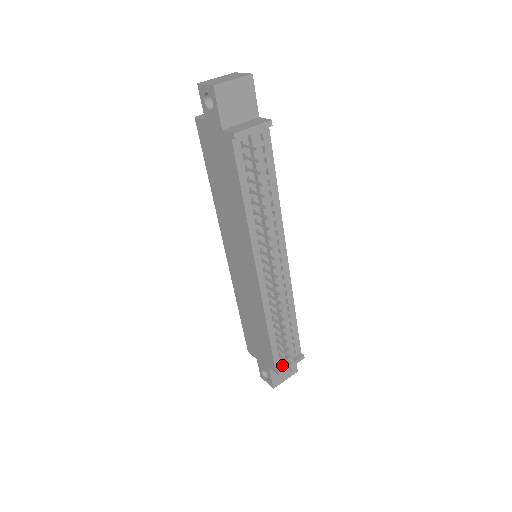
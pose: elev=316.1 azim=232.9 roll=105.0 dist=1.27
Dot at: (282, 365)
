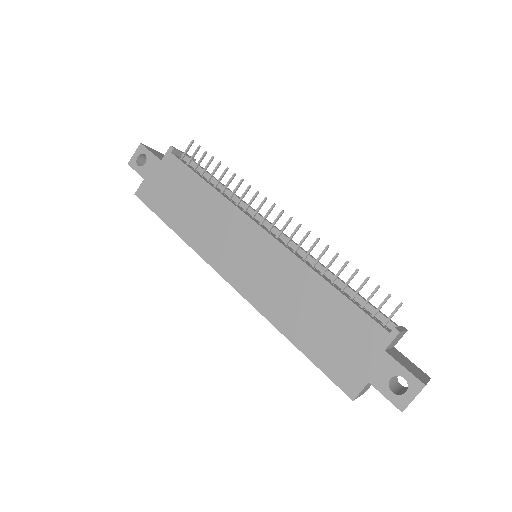
Dot at: occluded
